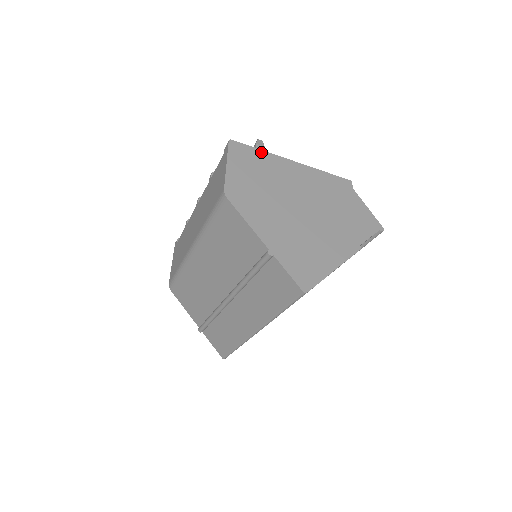
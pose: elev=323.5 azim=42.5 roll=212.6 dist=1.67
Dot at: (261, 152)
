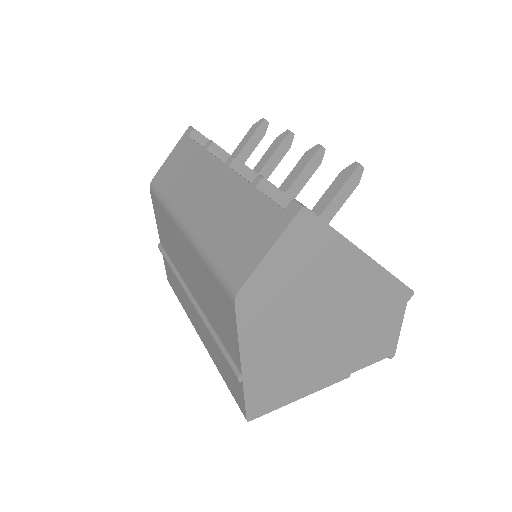
Dot at: (334, 235)
